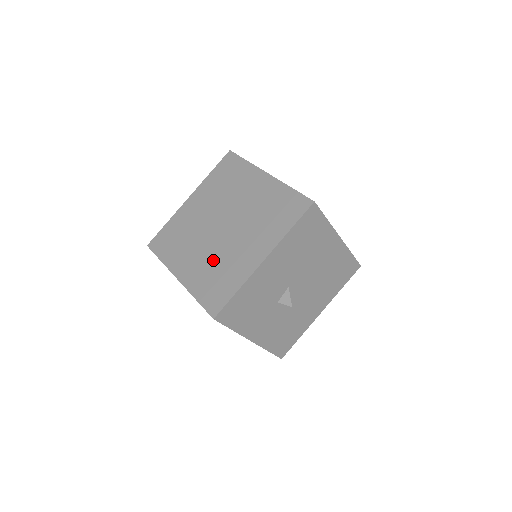
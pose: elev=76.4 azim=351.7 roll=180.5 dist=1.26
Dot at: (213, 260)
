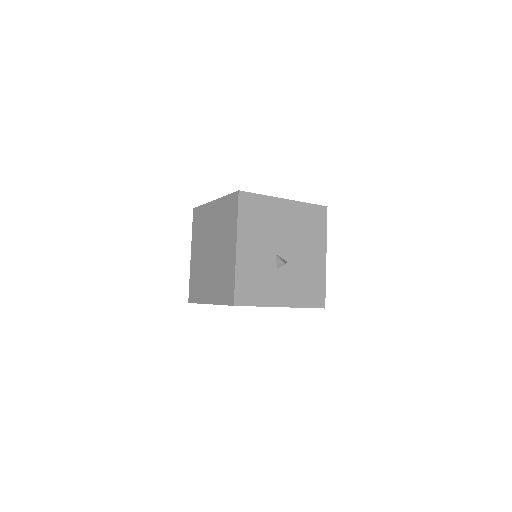
Dot at: (217, 275)
